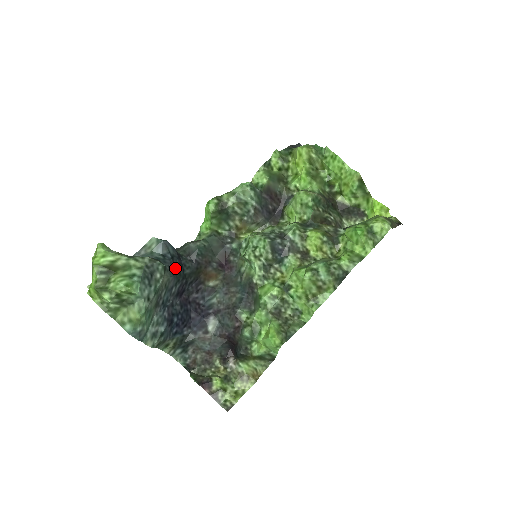
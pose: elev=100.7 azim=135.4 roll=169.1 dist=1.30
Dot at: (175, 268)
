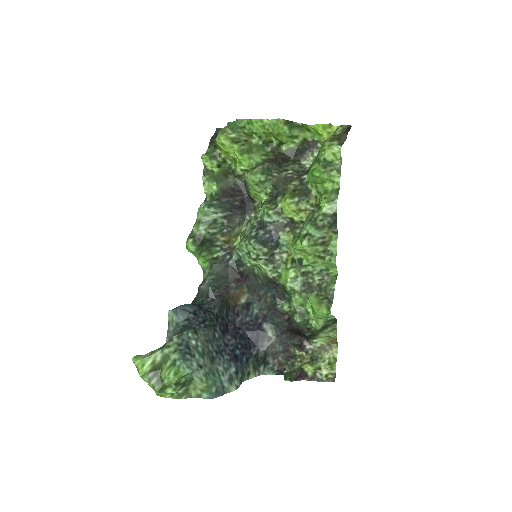
Dot at: (203, 320)
